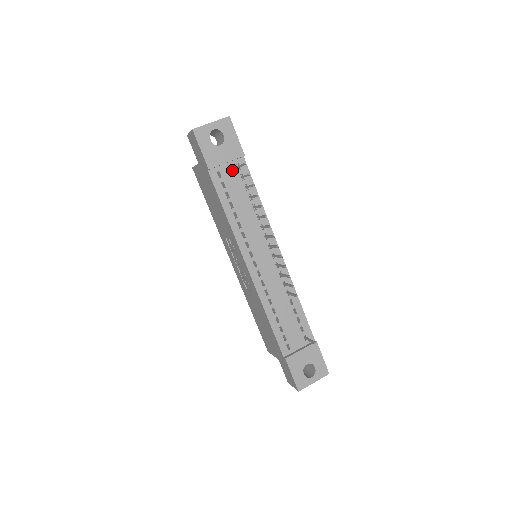
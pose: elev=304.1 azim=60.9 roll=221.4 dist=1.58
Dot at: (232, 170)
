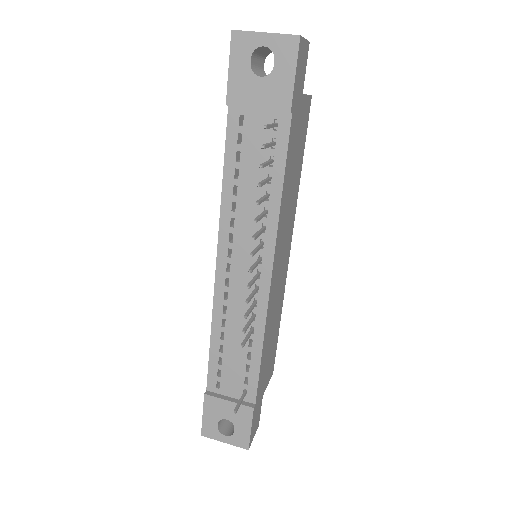
Dot at: (264, 124)
